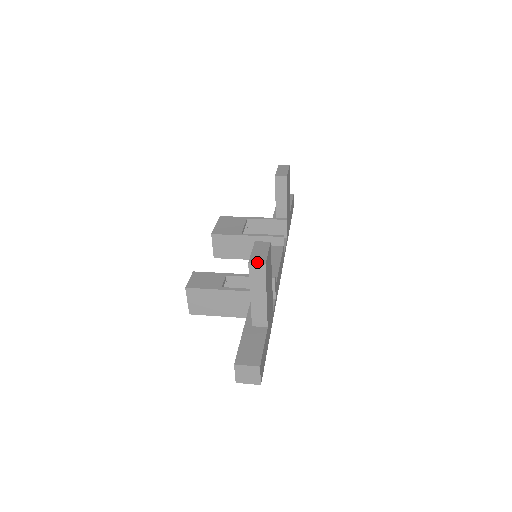
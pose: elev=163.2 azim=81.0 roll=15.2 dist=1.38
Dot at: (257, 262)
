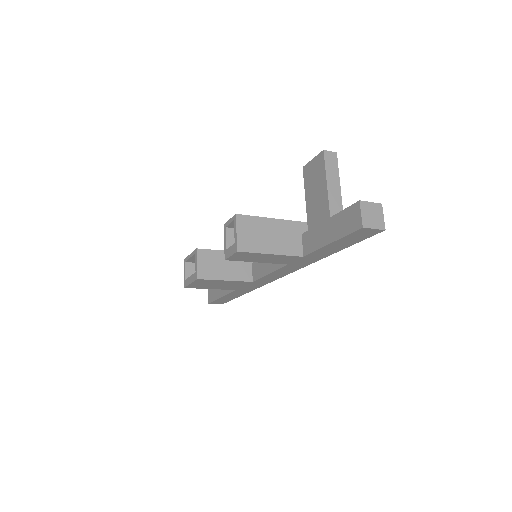
Dot at: (329, 151)
